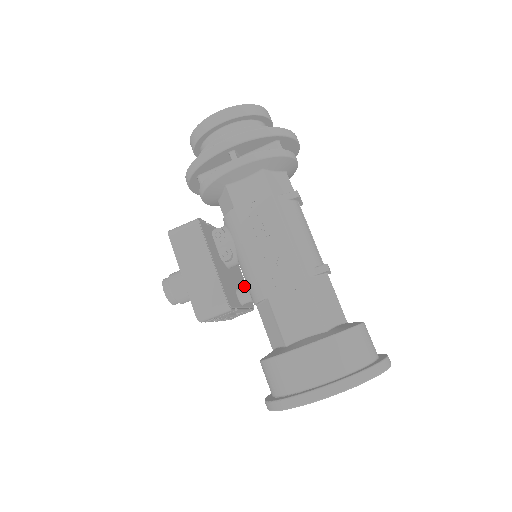
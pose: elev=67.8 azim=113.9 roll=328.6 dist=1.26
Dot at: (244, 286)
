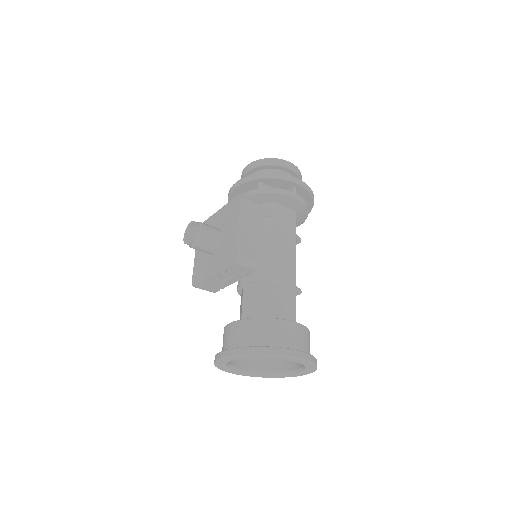
Dot at: occluded
